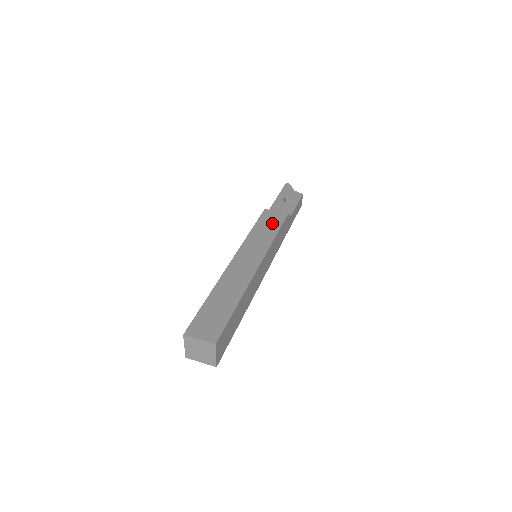
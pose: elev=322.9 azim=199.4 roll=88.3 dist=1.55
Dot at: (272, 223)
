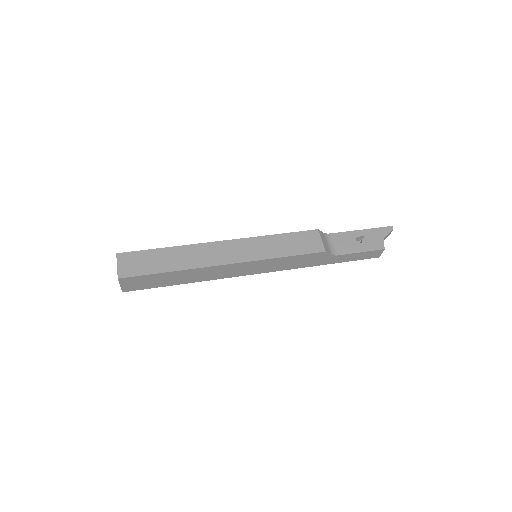
Dot at: (299, 245)
